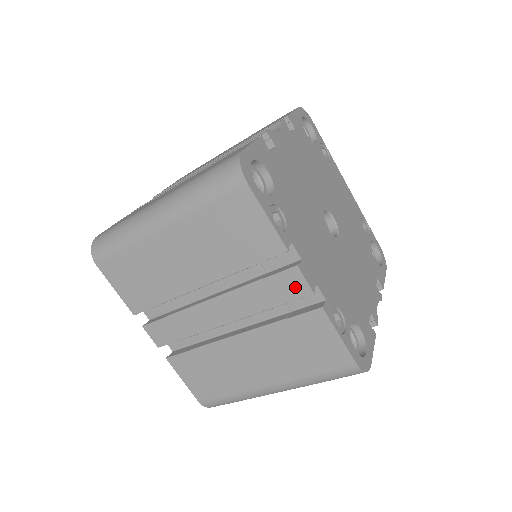
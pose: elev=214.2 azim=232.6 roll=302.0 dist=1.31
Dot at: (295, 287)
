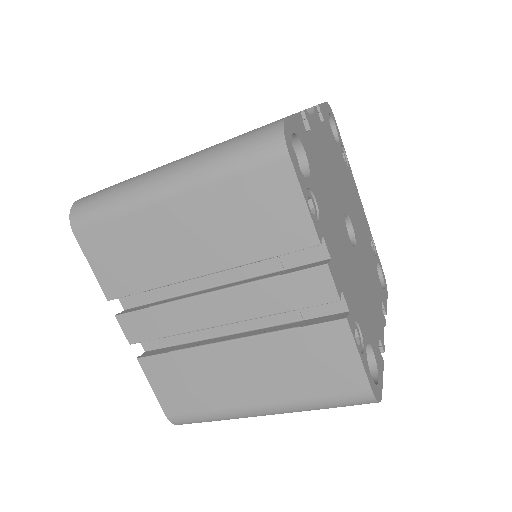
Dot at: (319, 290)
